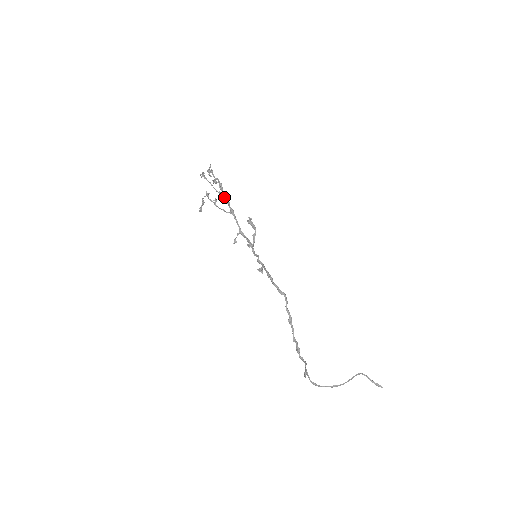
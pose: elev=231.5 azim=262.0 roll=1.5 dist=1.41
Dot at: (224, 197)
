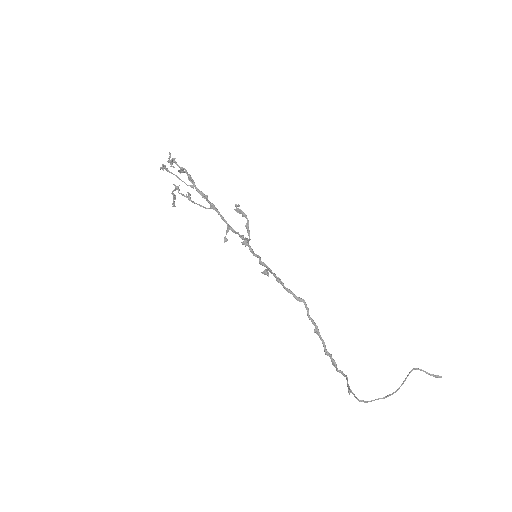
Dot at: (198, 191)
